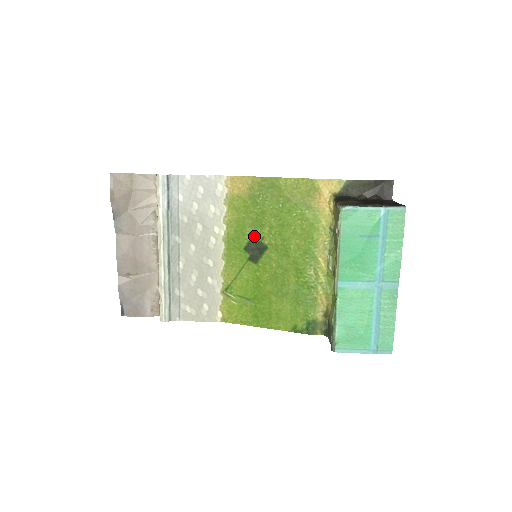
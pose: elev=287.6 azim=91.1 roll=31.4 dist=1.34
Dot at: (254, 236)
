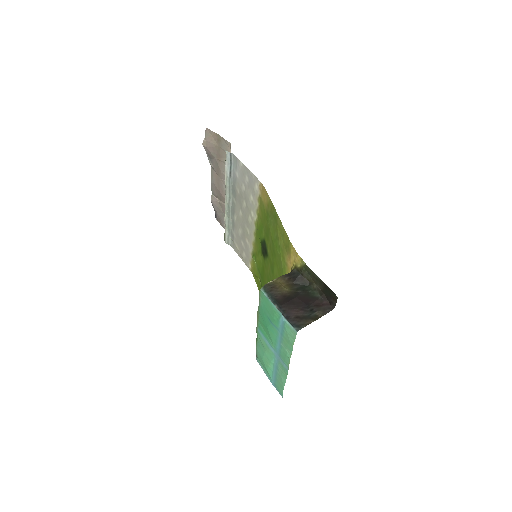
Dot at: (265, 240)
